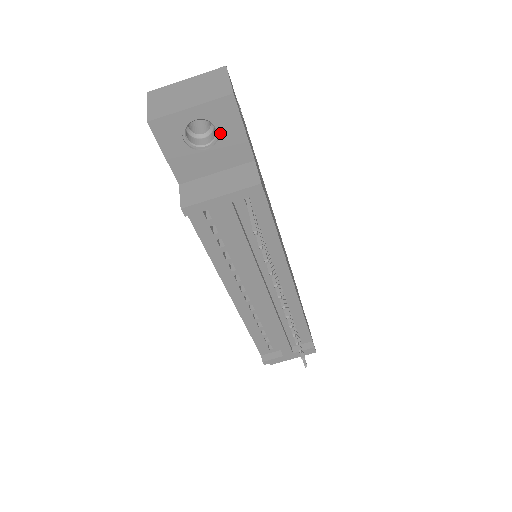
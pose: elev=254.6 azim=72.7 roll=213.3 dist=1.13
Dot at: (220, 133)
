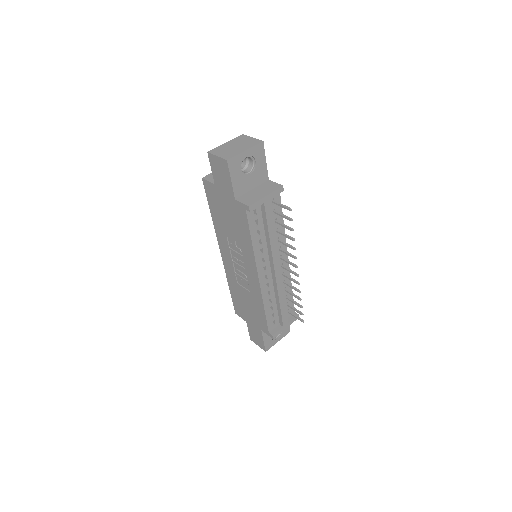
Dot at: (256, 164)
